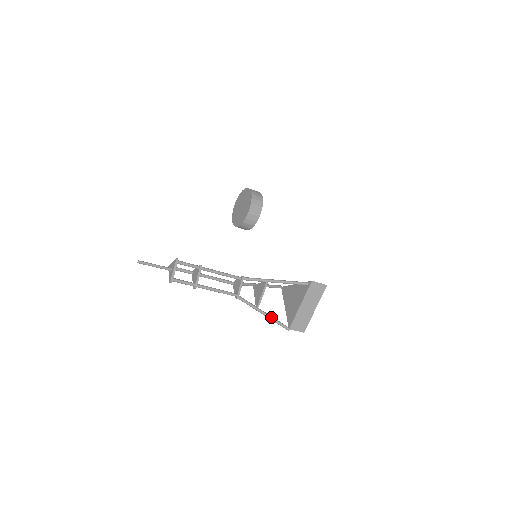
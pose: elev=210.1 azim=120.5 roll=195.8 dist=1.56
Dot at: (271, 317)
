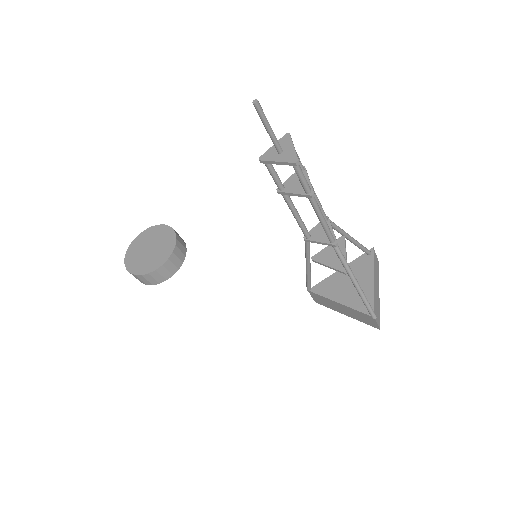
Dot at: (362, 290)
